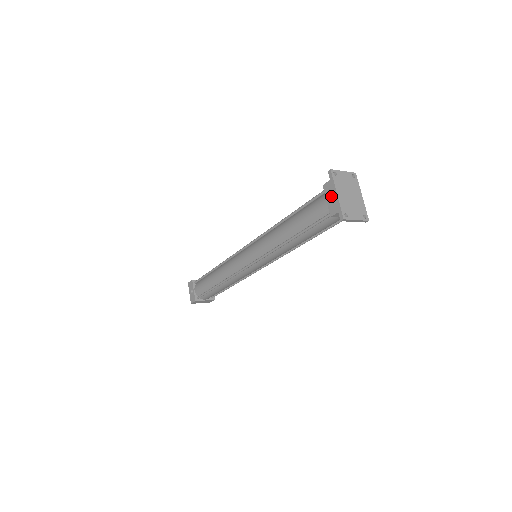
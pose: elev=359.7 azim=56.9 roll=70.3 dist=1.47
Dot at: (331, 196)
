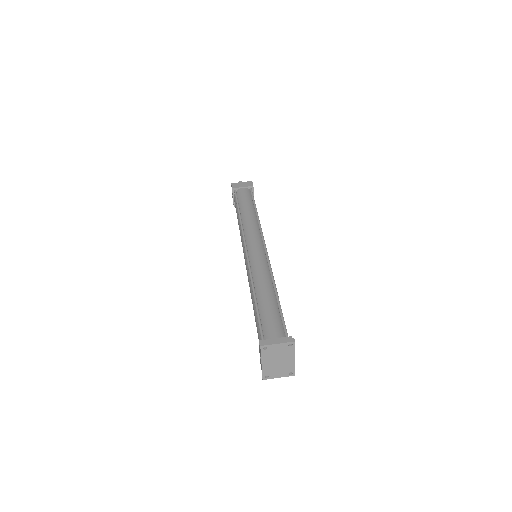
Dot at: occluded
